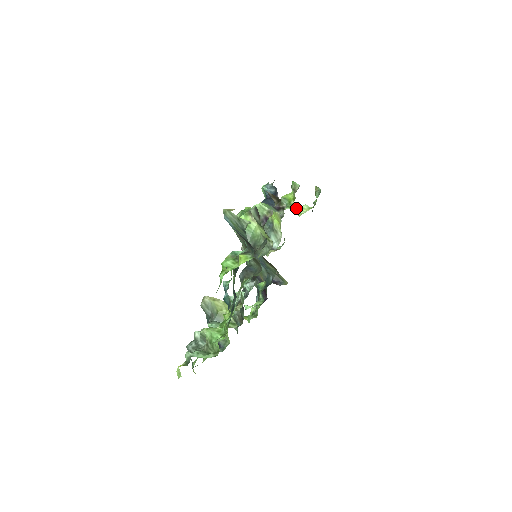
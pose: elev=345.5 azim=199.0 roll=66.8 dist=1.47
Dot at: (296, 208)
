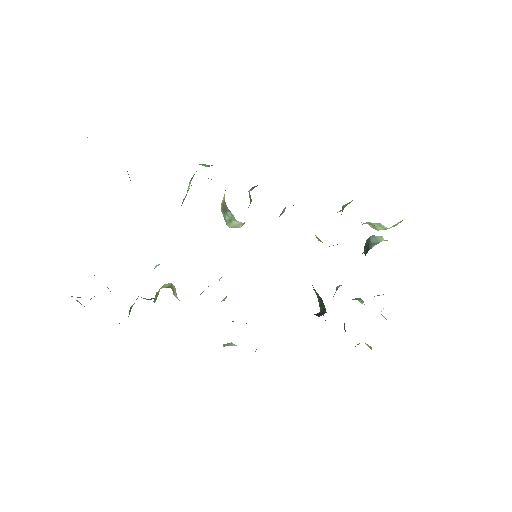
Dot at: occluded
